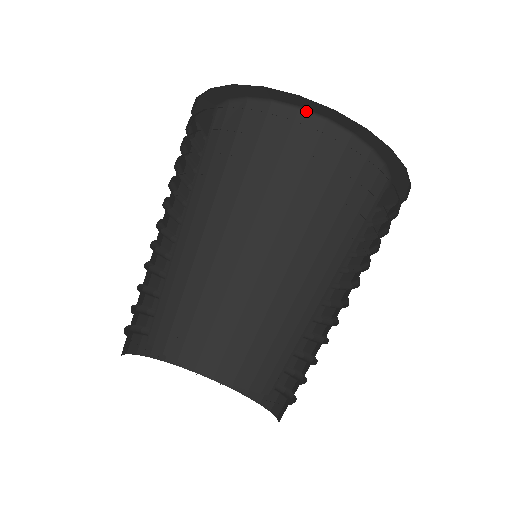
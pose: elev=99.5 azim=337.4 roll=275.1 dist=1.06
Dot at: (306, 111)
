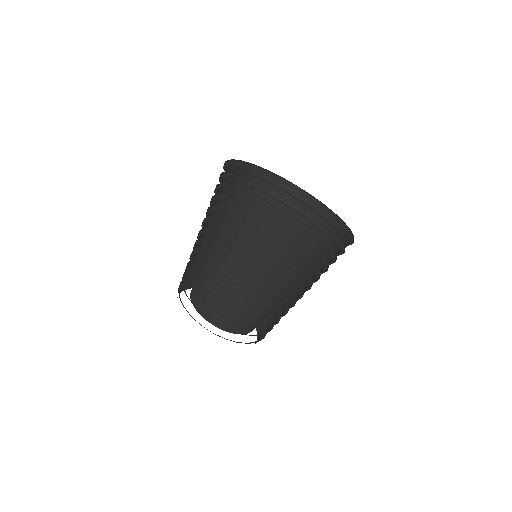
Dot at: (331, 234)
